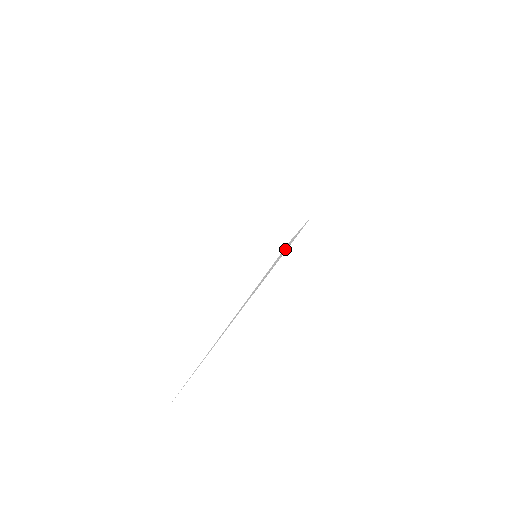
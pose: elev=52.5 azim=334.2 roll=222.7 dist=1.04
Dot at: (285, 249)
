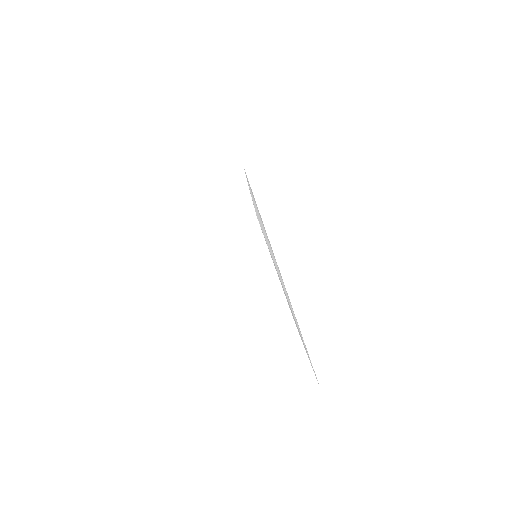
Dot at: (261, 226)
